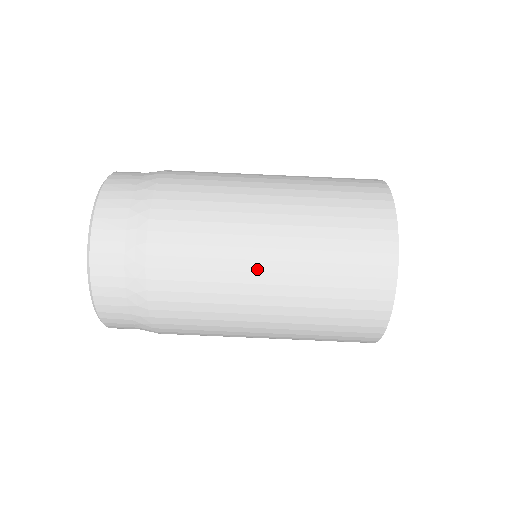
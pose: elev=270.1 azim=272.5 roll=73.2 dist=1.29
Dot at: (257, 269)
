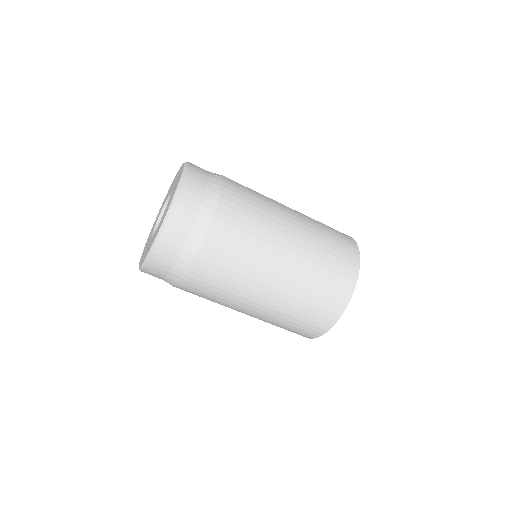
Dot at: (279, 253)
